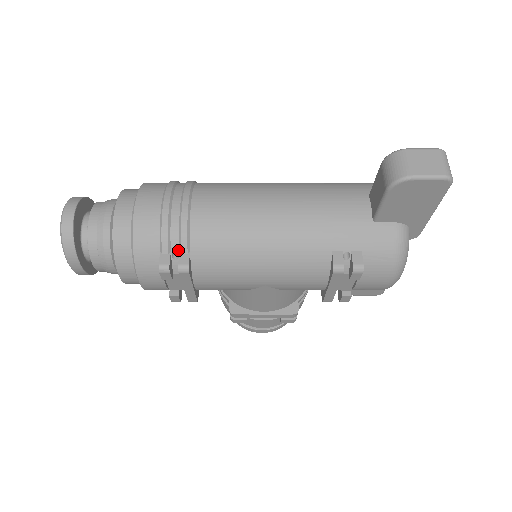
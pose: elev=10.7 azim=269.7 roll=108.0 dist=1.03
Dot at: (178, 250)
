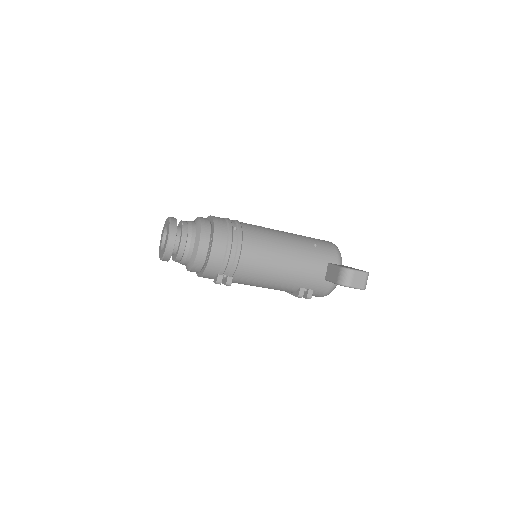
Dot at: (227, 274)
